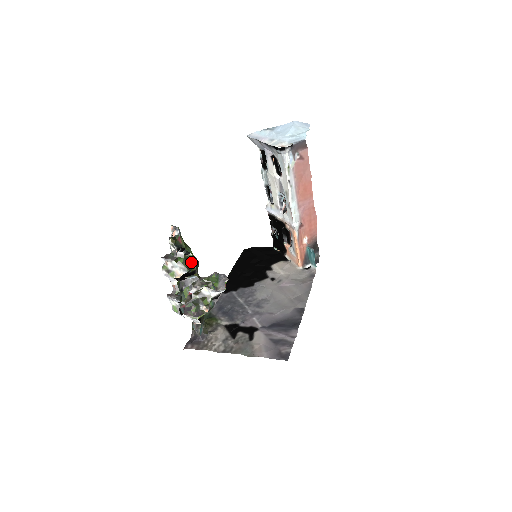
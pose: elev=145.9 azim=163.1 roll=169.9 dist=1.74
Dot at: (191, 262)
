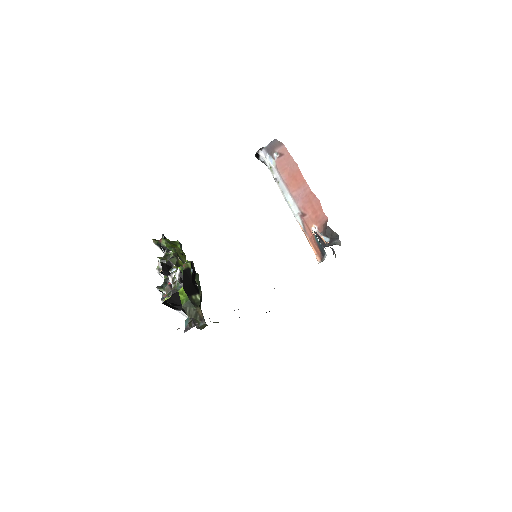
Dot at: (170, 257)
